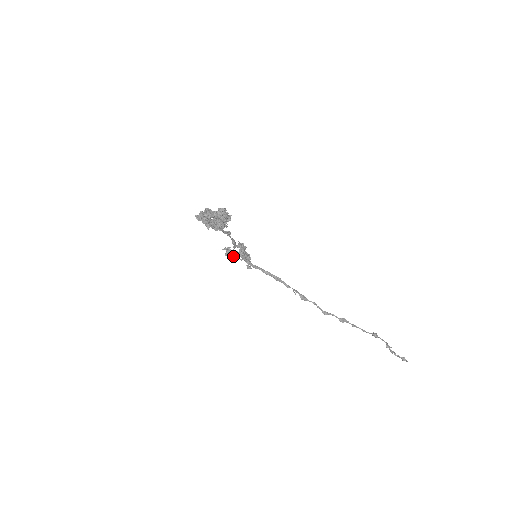
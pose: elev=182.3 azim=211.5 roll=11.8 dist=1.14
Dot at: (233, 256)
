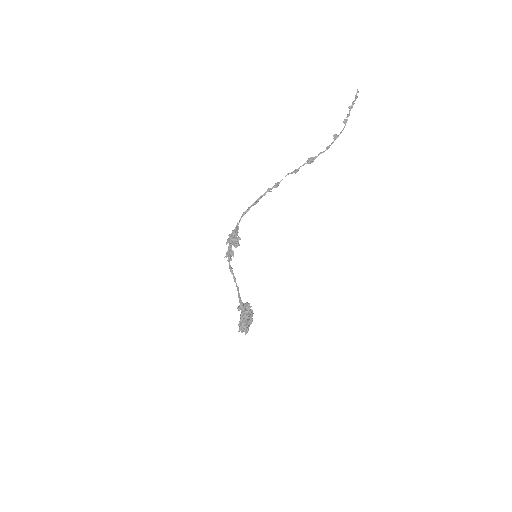
Dot at: (232, 250)
